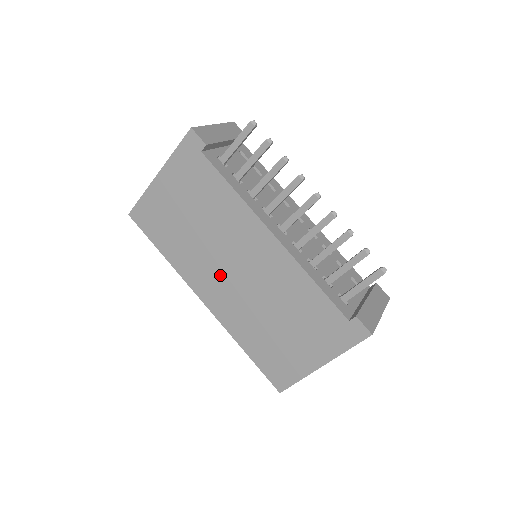
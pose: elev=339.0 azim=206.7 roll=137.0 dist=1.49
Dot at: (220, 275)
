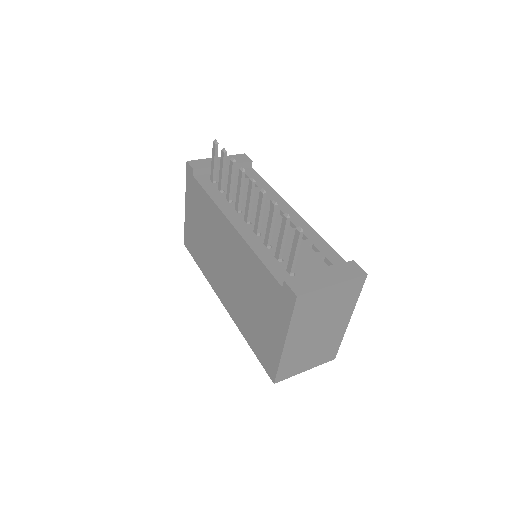
Dot at: (222, 274)
